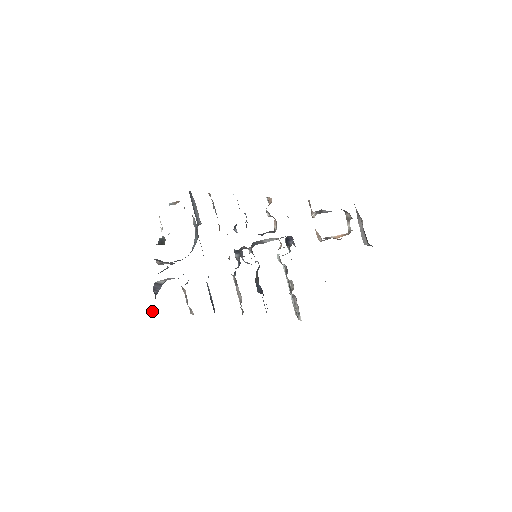
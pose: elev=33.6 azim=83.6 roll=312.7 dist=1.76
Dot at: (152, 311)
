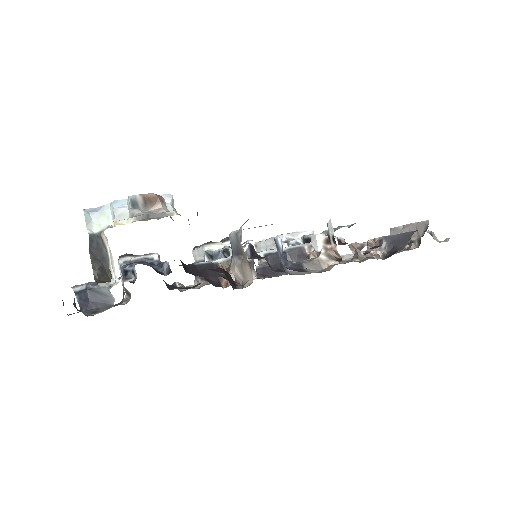
Dot at: occluded
